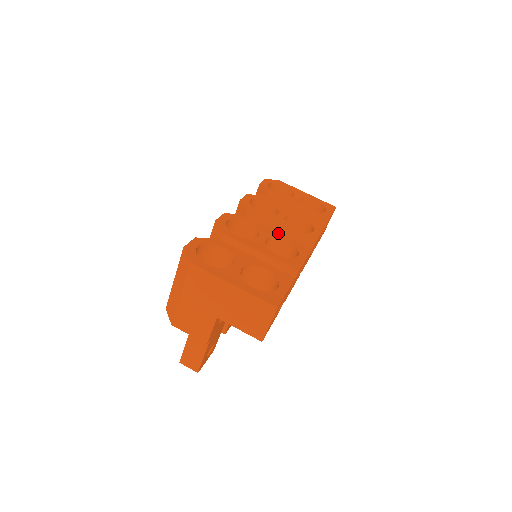
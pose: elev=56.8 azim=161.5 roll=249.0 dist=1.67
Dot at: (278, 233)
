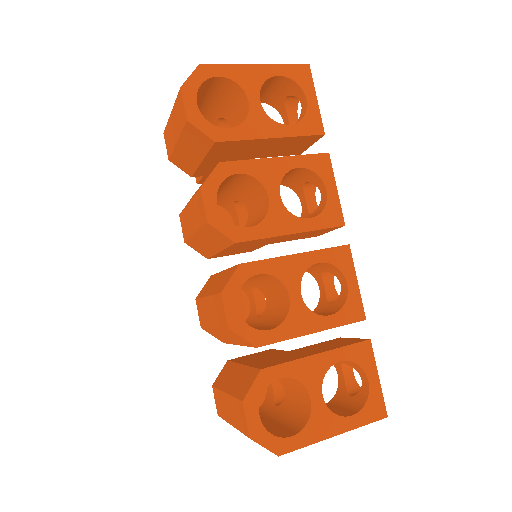
Dot at: (301, 258)
